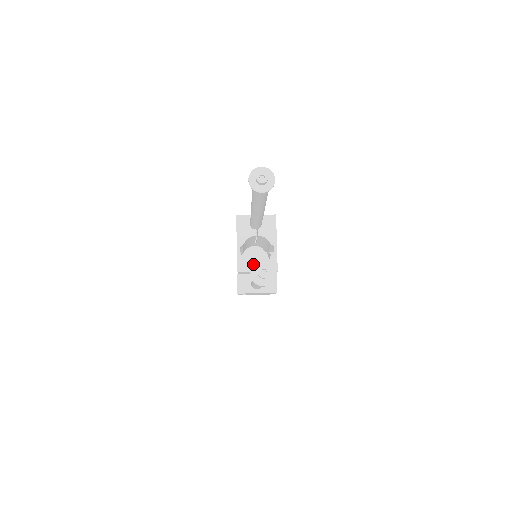
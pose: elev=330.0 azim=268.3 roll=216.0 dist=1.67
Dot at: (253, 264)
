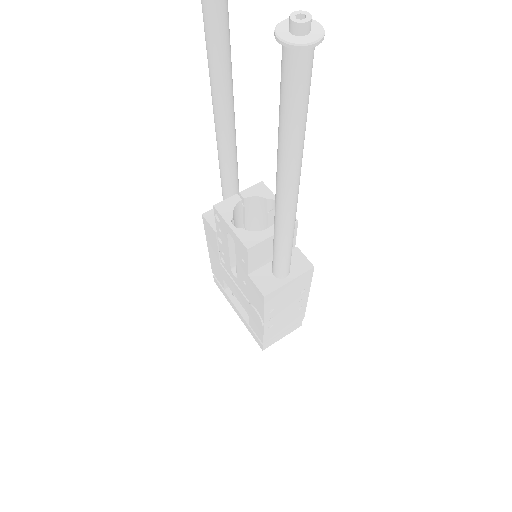
Dot at: (275, 29)
